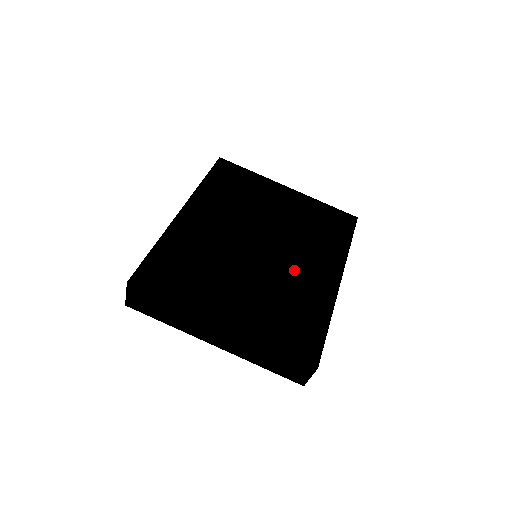
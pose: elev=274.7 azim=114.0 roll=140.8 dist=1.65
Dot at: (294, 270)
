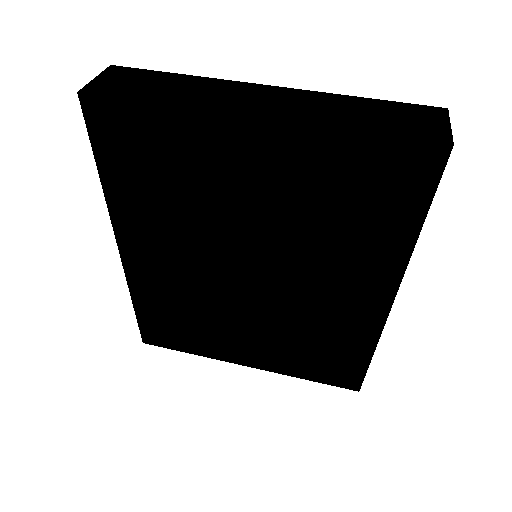
Dot at: occluded
